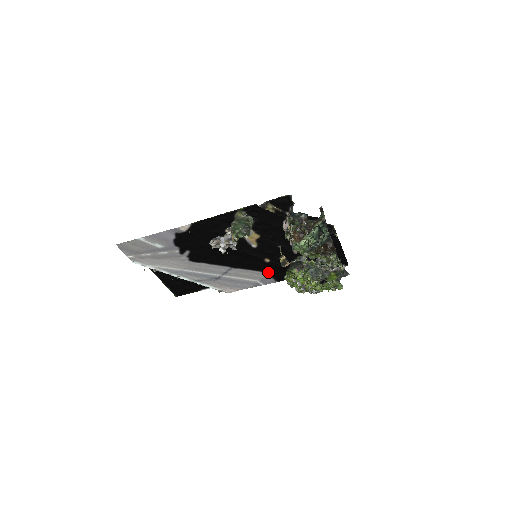
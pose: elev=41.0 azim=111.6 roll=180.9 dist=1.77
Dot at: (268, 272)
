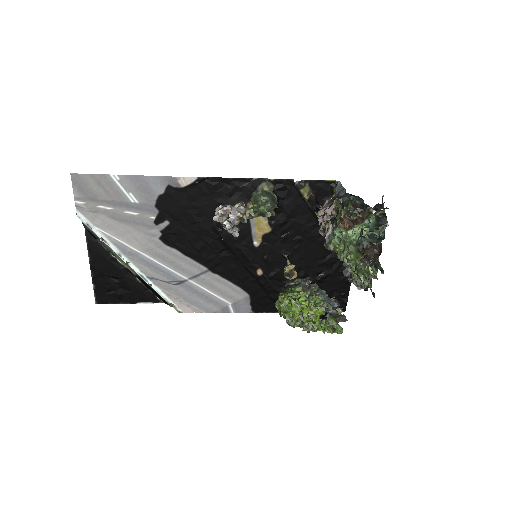
Dot at: (250, 292)
